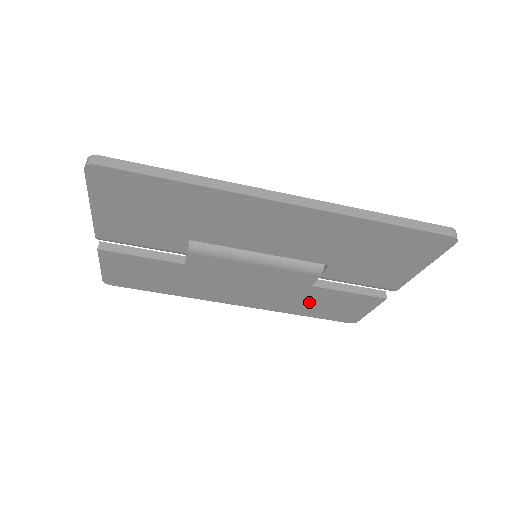
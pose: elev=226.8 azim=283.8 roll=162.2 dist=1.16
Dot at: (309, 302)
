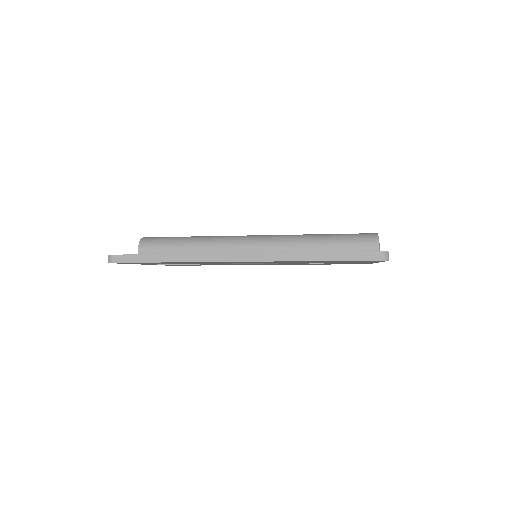
Dot at: occluded
